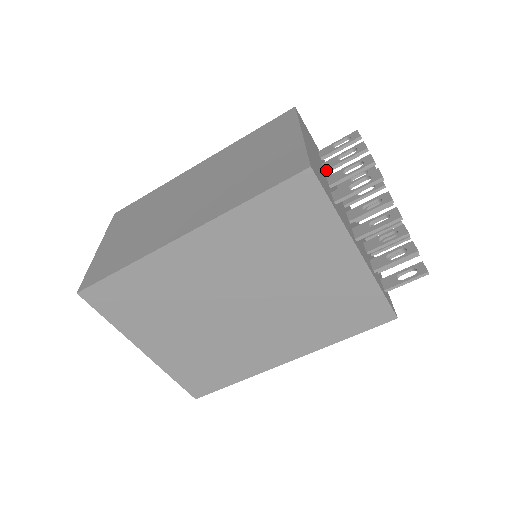
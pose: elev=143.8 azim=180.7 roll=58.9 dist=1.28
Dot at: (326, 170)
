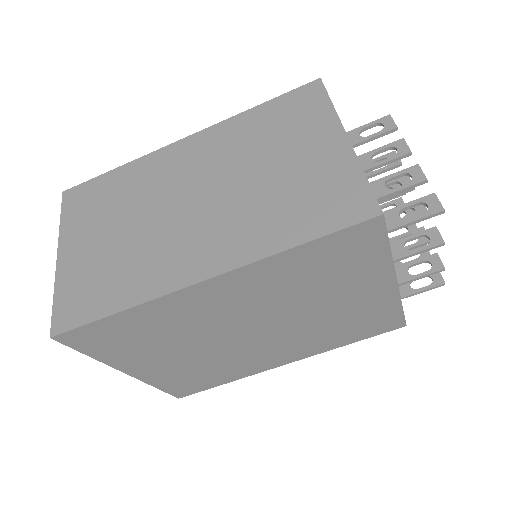
Dot at: occluded
